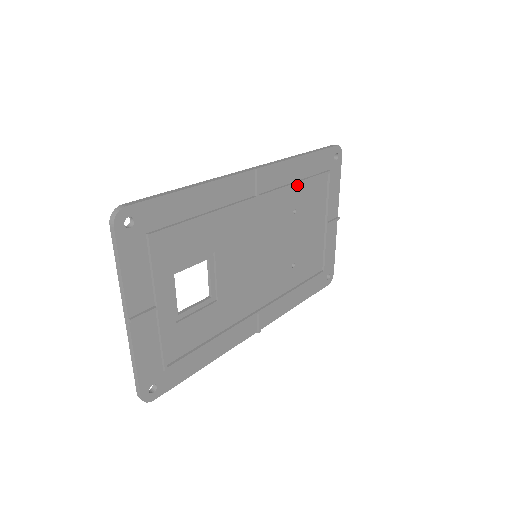
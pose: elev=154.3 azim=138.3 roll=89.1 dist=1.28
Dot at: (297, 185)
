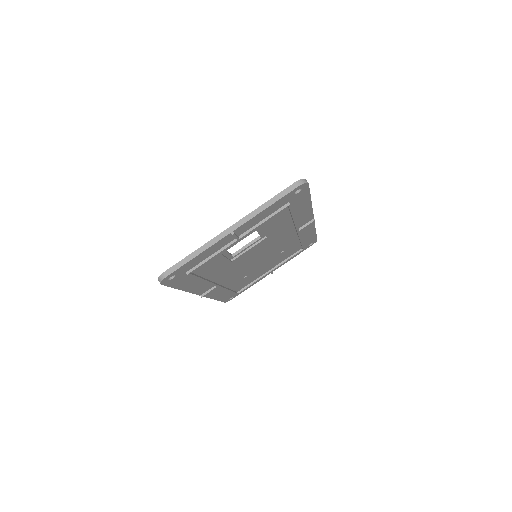
Dot at: (298, 241)
